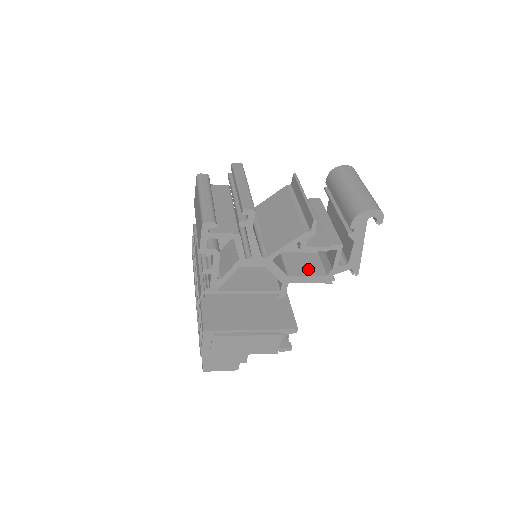
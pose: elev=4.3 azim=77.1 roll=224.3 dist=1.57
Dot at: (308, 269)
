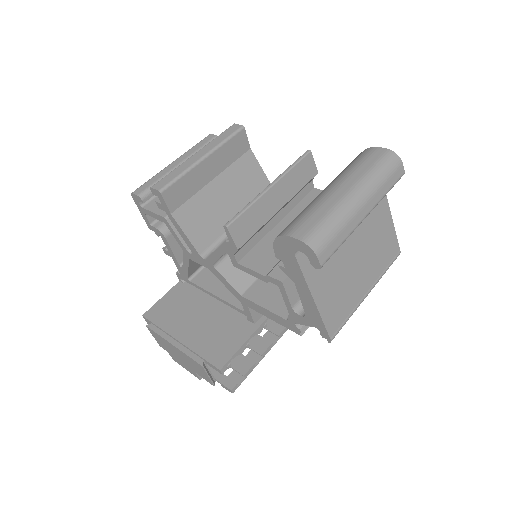
Dot at: (276, 299)
